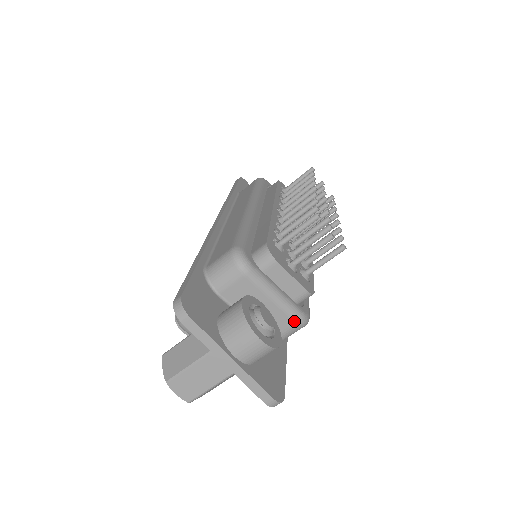
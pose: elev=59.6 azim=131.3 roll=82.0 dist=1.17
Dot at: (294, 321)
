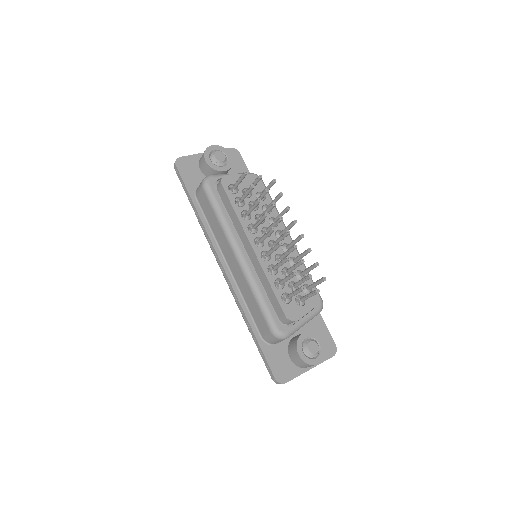
Dot at: occluded
